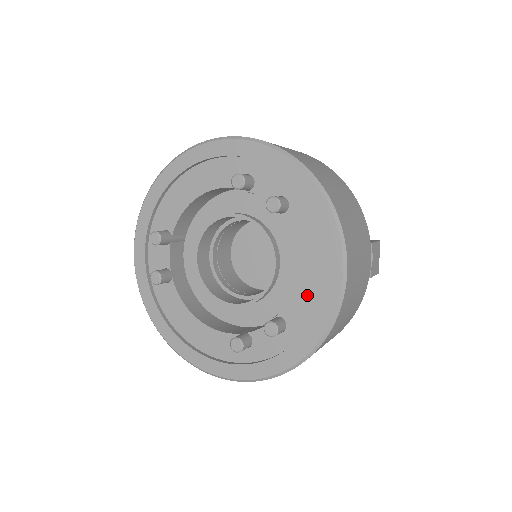
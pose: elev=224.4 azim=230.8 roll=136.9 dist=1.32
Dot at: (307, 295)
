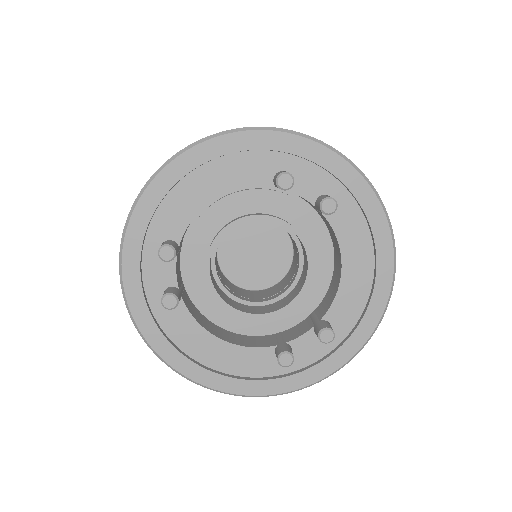
Dot at: (354, 294)
